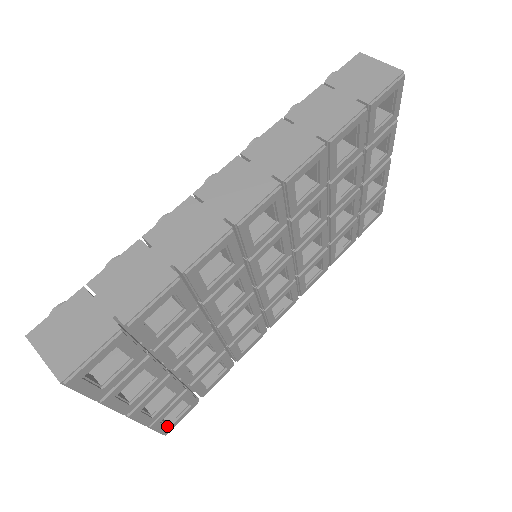
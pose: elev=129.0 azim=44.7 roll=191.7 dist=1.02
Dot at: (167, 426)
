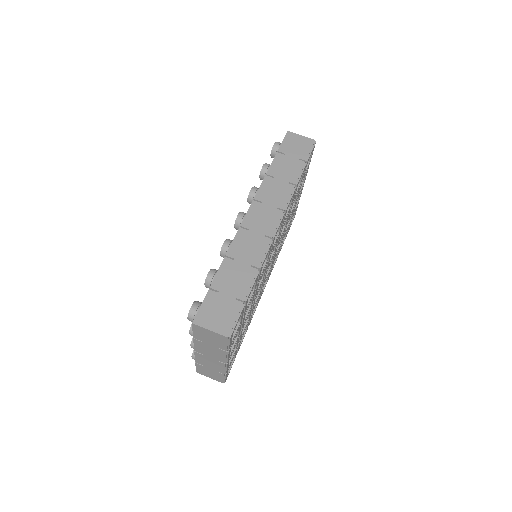
Dot at: (227, 375)
